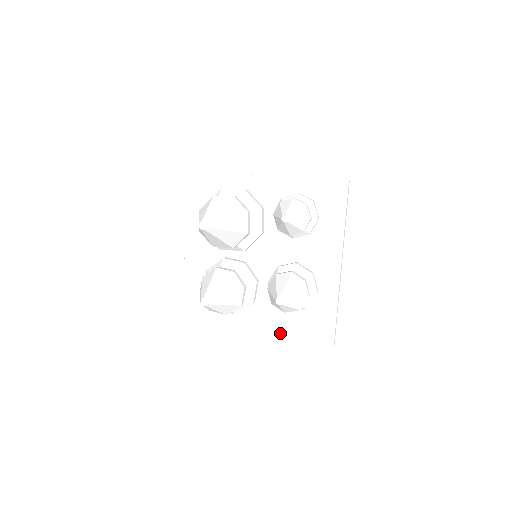
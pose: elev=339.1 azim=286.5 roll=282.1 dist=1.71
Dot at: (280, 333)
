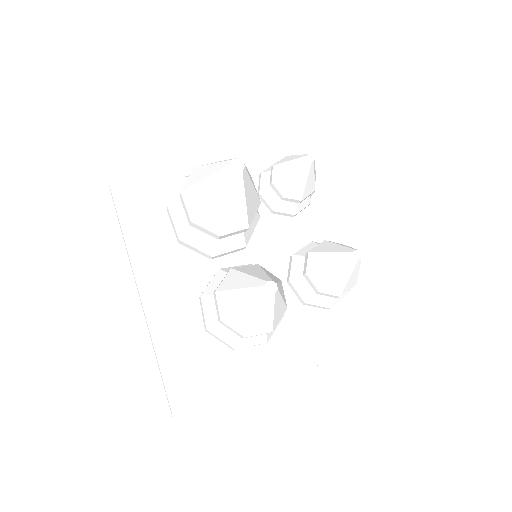
Dot at: (319, 355)
